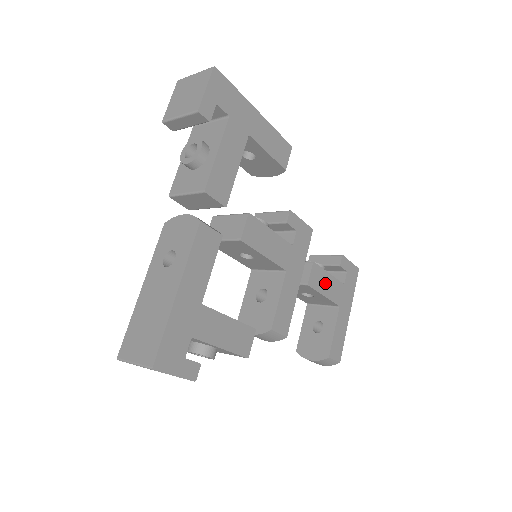
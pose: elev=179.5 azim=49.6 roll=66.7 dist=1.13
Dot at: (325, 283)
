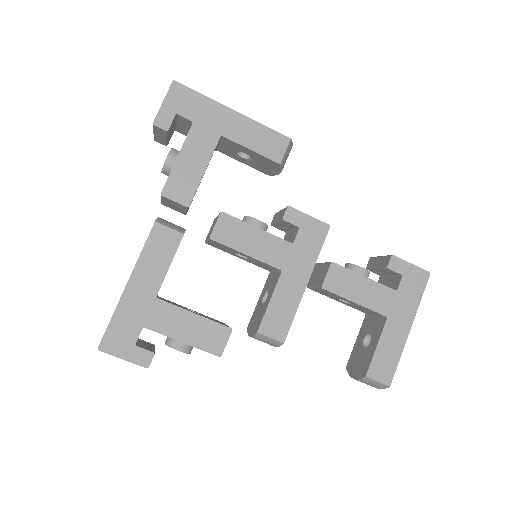
Dot at: (356, 287)
